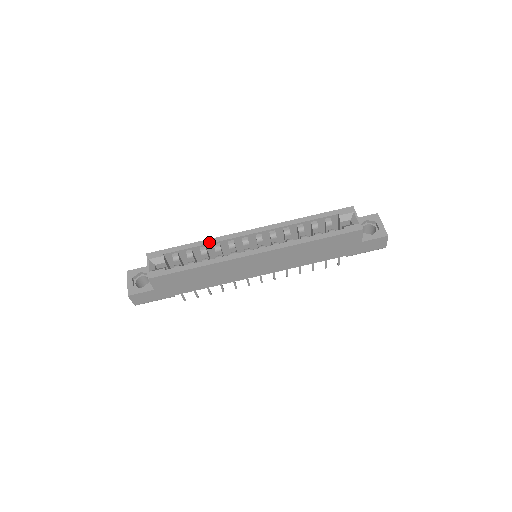
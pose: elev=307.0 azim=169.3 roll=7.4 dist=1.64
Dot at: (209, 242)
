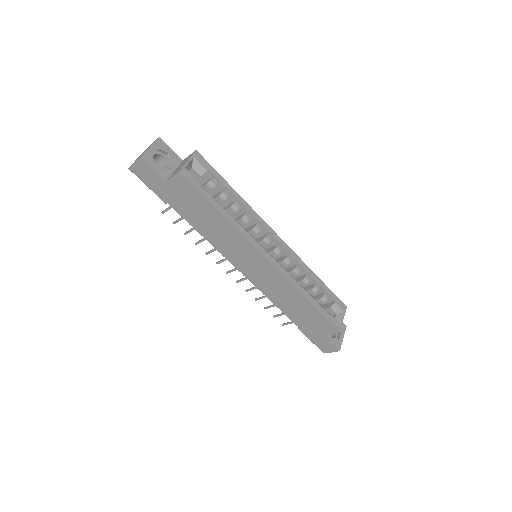
Dot at: (246, 206)
